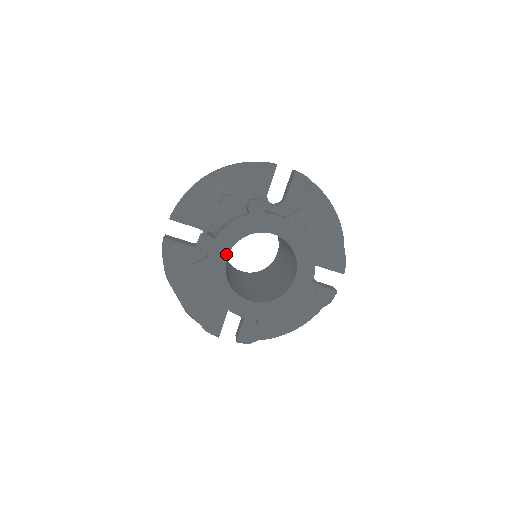
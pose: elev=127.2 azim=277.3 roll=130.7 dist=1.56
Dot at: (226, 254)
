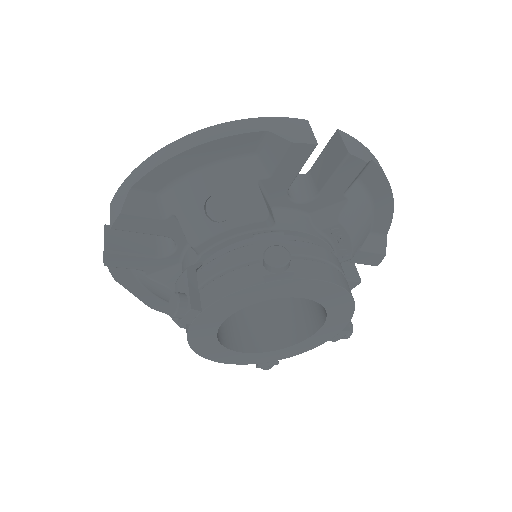
Dot at: (219, 322)
